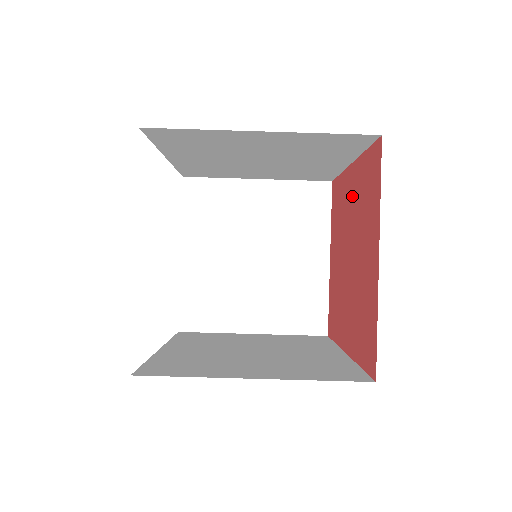
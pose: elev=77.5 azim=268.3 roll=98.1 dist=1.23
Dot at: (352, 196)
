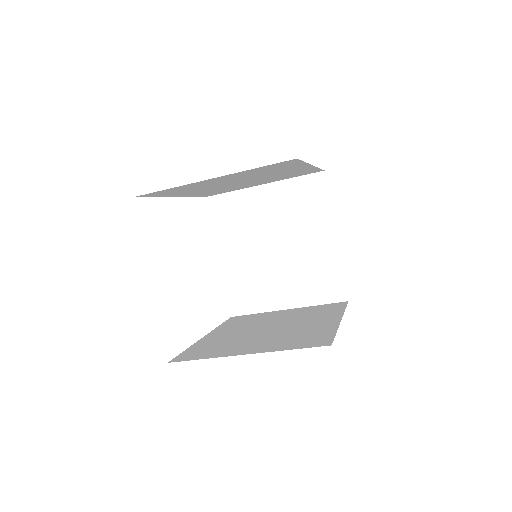
Dot at: occluded
